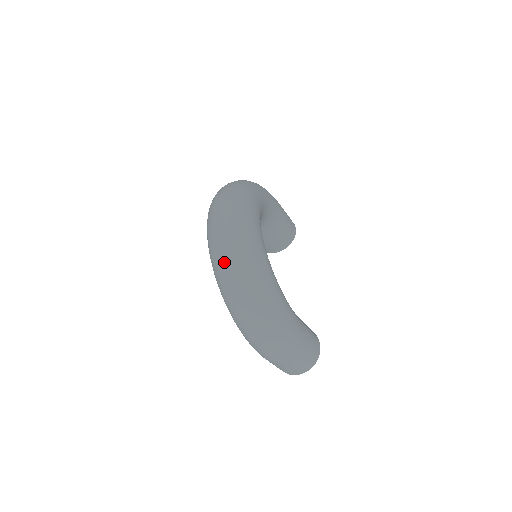
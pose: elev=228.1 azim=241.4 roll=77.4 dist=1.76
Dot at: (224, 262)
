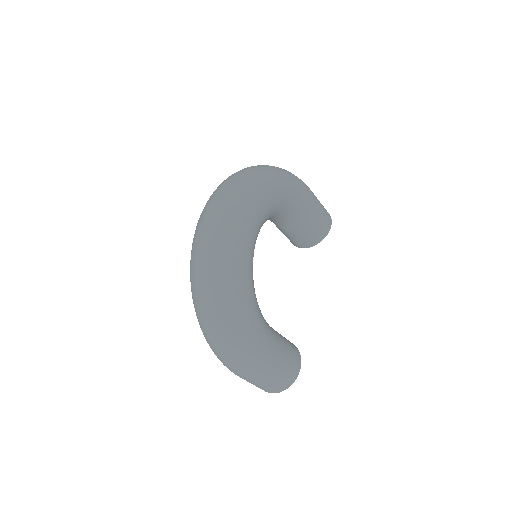
Dot at: (196, 264)
